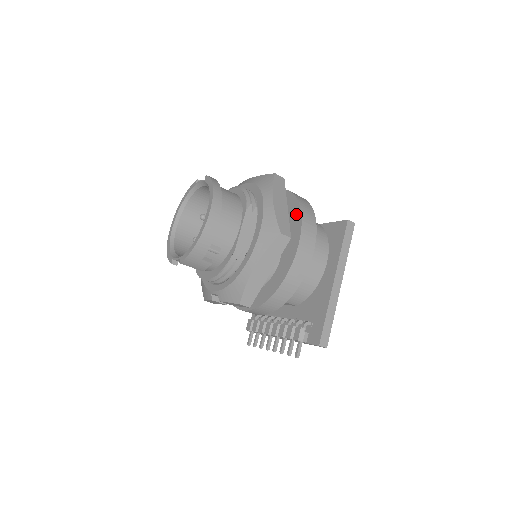
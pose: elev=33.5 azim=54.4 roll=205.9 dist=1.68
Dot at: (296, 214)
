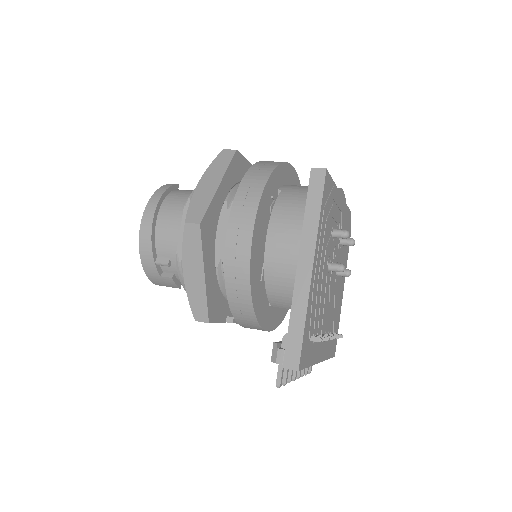
Dot at: occluded
